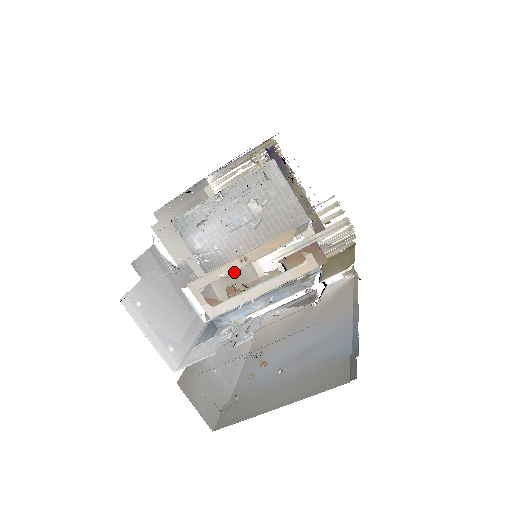
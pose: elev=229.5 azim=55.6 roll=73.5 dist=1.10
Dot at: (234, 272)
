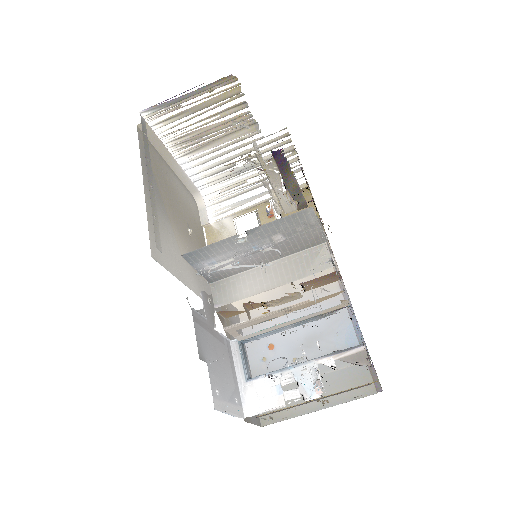
Dot at: (189, 222)
